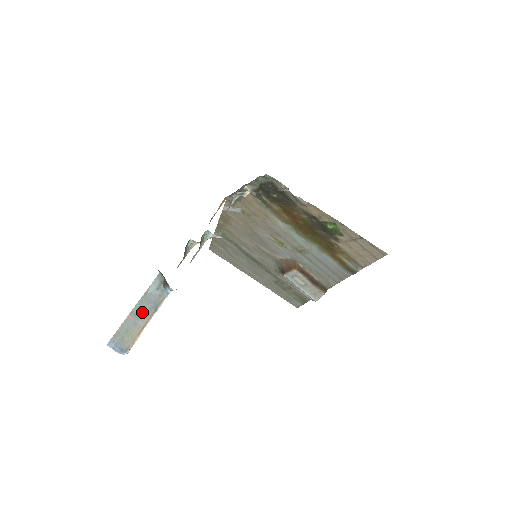
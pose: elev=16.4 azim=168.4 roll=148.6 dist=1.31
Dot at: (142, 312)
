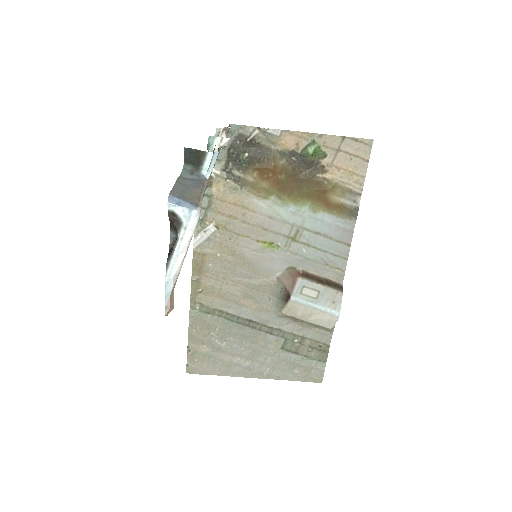
Dot at: (189, 184)
